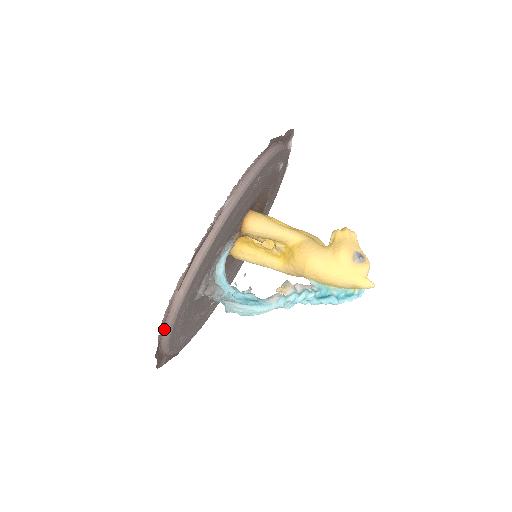
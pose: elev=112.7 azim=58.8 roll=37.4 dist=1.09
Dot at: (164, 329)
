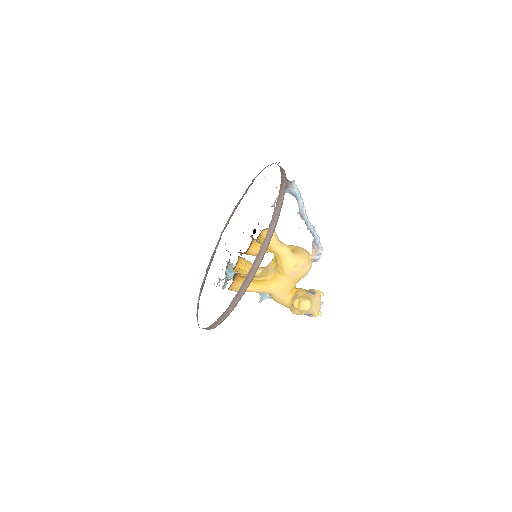
Dot at: occluded
